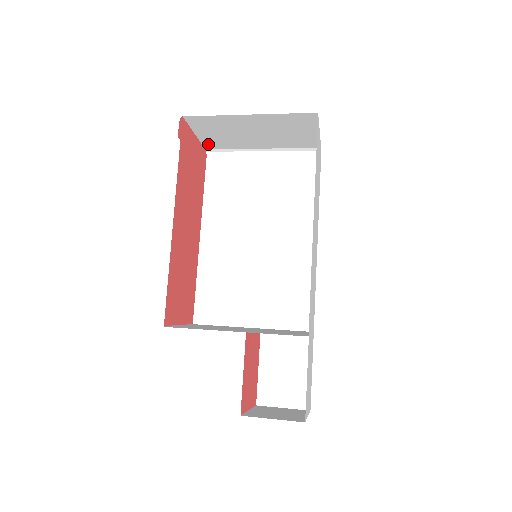
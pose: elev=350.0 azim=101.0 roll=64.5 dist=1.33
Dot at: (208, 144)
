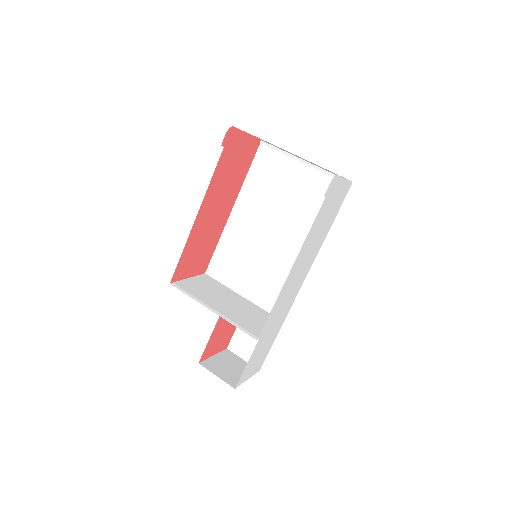
Dot at: occluded
